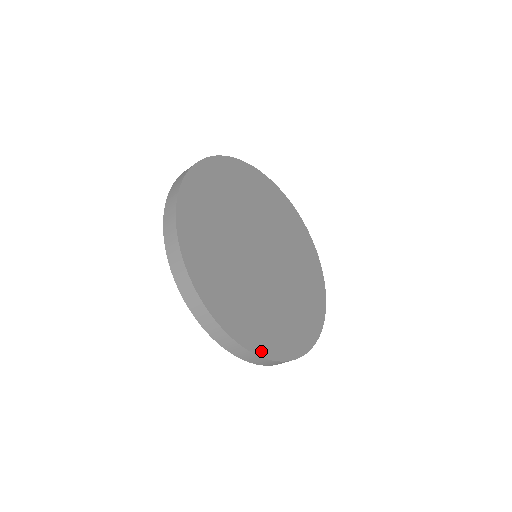
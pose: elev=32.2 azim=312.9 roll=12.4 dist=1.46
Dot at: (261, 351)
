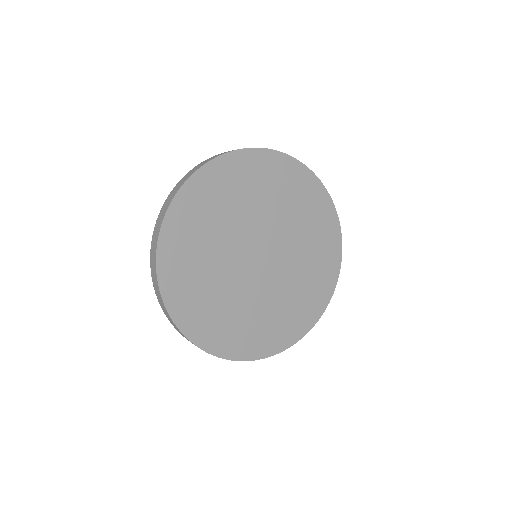
Dot at: (319, 312)
